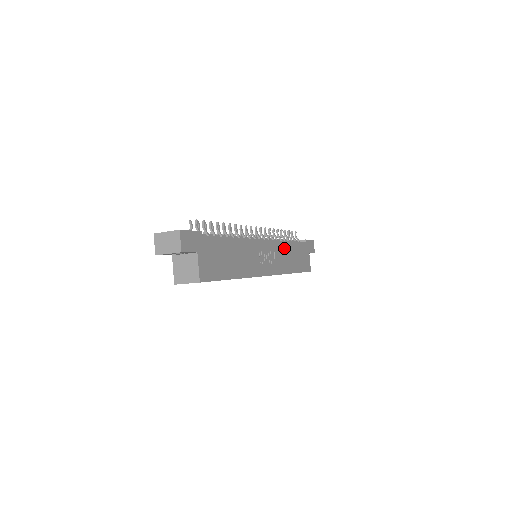
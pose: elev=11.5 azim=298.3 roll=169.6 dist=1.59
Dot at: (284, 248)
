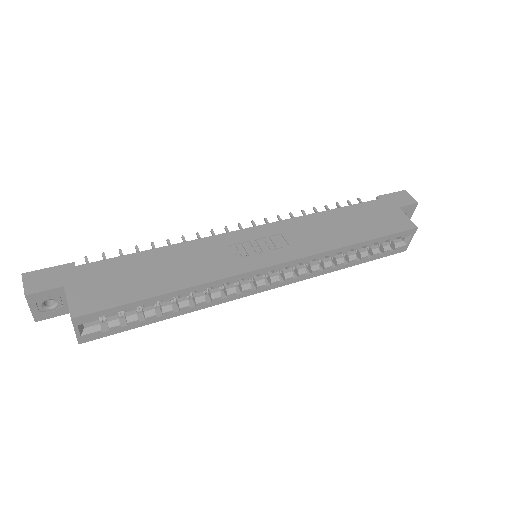
Dot at: (311, 223)
